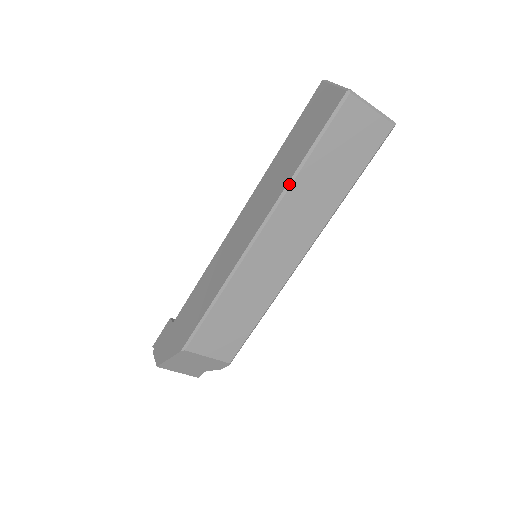
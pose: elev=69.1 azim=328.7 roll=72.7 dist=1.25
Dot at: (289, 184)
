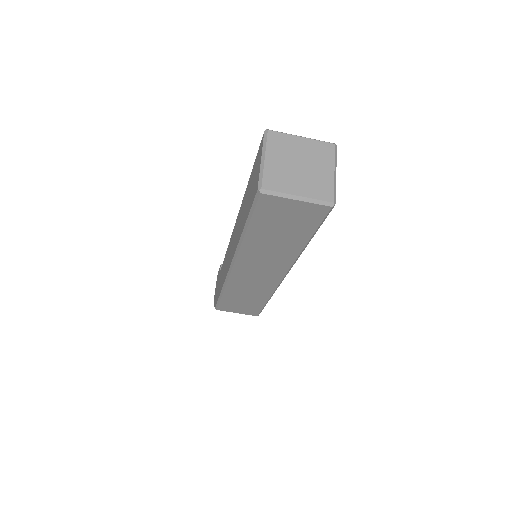
Dot at: (239, 244)
